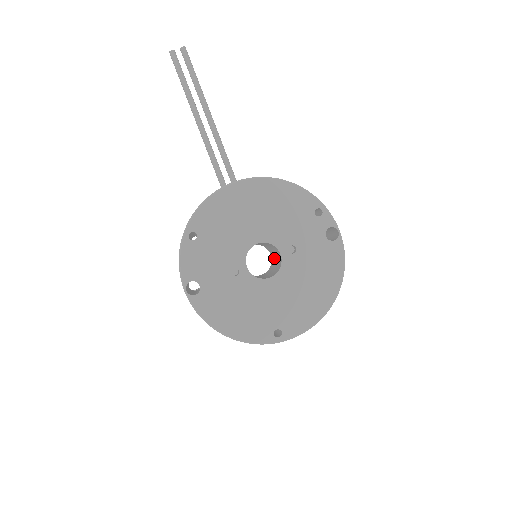
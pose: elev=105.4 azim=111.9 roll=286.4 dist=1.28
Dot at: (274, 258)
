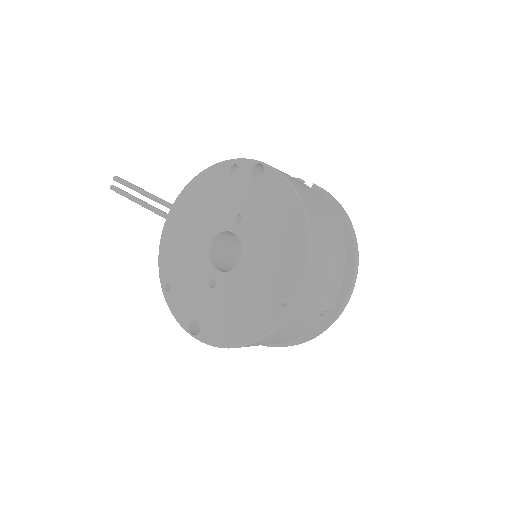
Dot at: occluded
